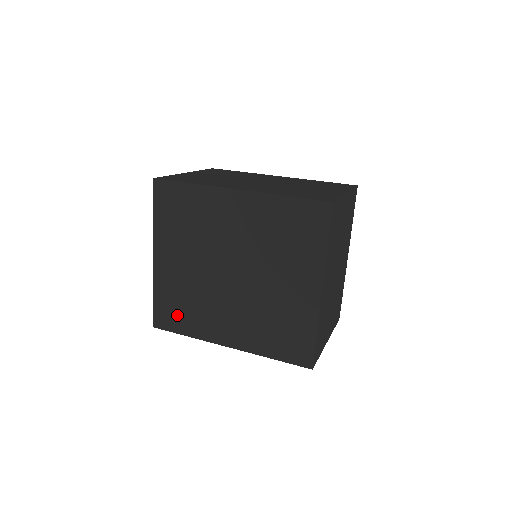
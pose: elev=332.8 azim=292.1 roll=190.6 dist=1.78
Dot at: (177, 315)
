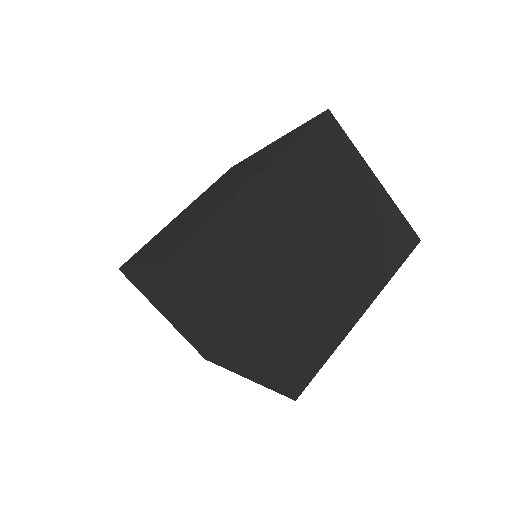
Dot at: occluded
